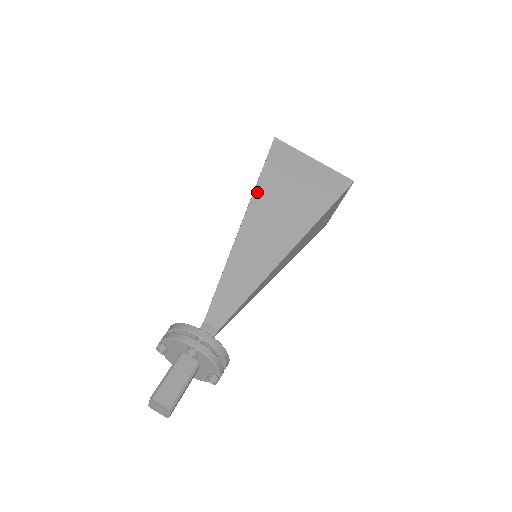
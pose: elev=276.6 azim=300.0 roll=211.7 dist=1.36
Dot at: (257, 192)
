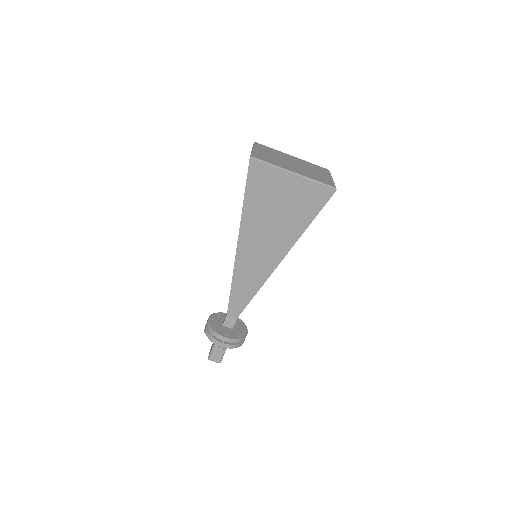
Dot at: (243, 221)
